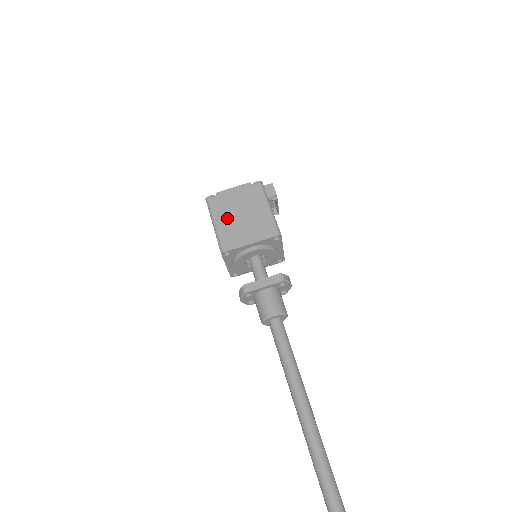
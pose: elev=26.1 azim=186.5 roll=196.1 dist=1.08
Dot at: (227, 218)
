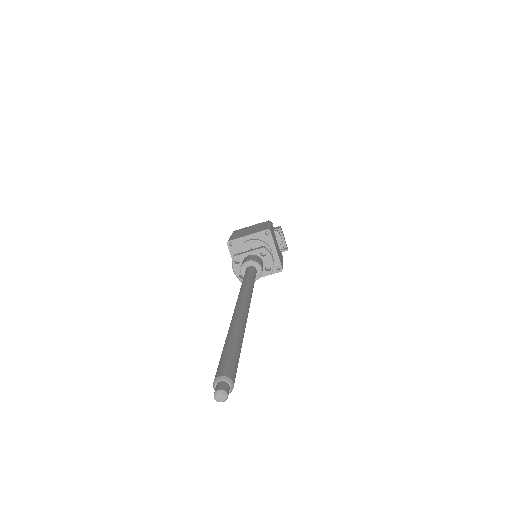
Dot at: (240, 233)
